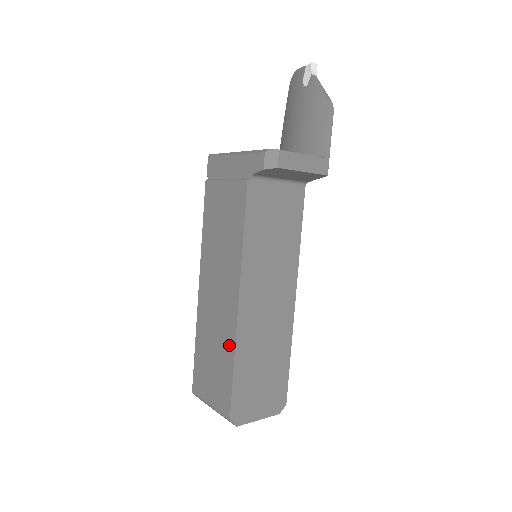
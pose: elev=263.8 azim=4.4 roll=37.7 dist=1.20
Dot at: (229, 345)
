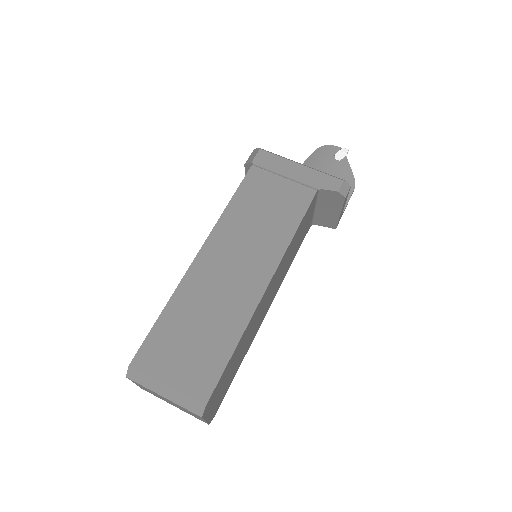
Dot at: (237, 322)
